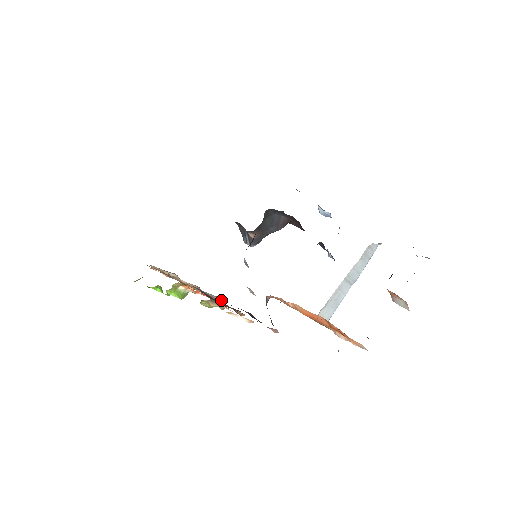
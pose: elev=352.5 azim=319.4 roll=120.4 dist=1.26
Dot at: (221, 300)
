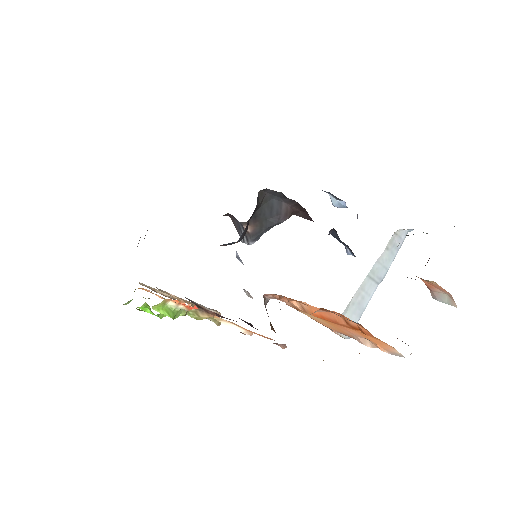
Dot at: occluded
